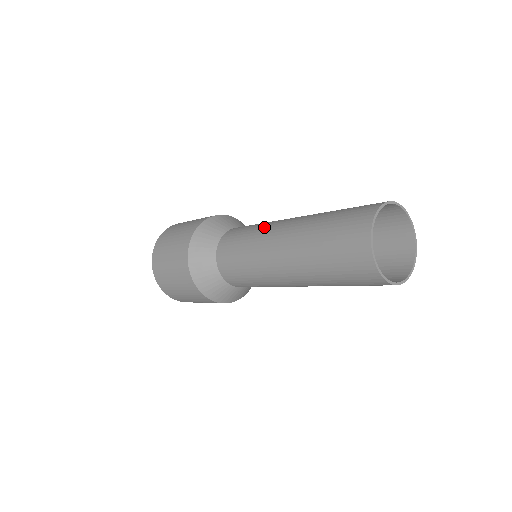
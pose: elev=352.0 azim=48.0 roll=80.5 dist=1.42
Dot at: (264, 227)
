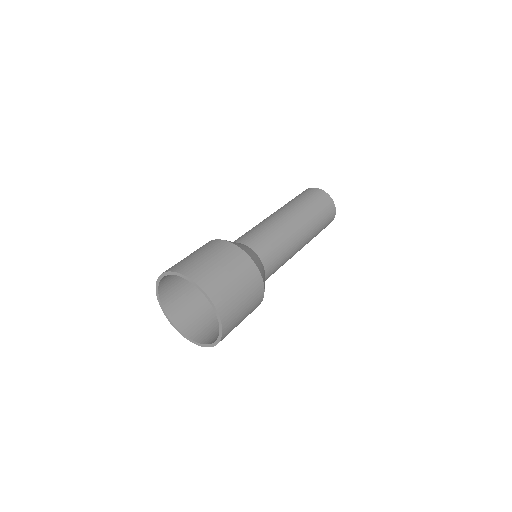
Dot at: (259, 223)
